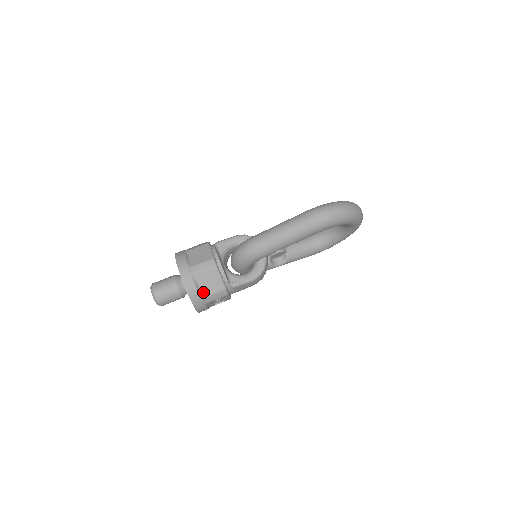
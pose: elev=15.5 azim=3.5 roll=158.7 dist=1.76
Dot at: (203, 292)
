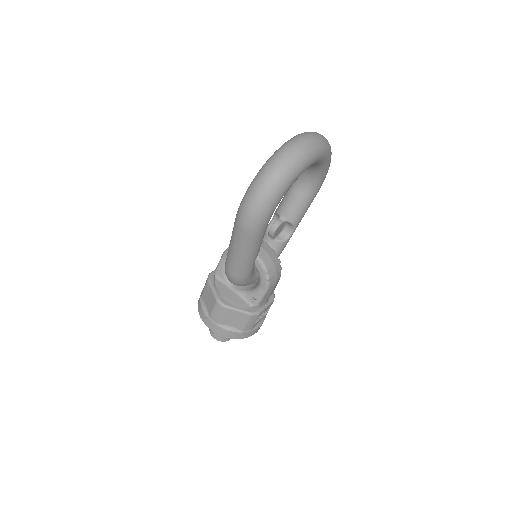
Dot at: (238, 328)
